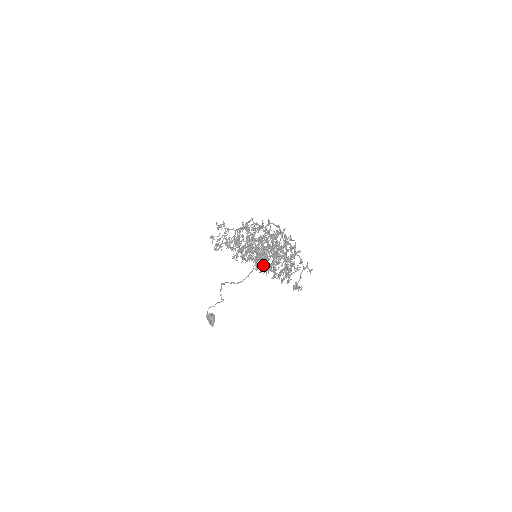
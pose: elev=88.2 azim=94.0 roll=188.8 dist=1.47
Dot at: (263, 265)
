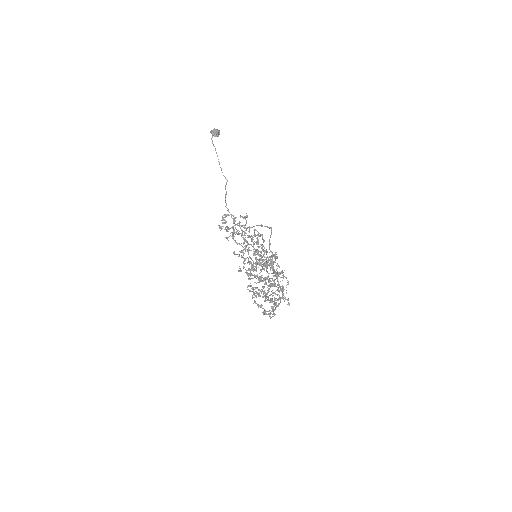
Dot at: occluded
